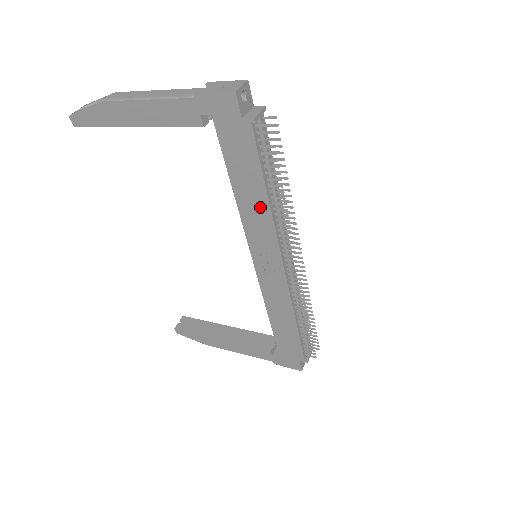
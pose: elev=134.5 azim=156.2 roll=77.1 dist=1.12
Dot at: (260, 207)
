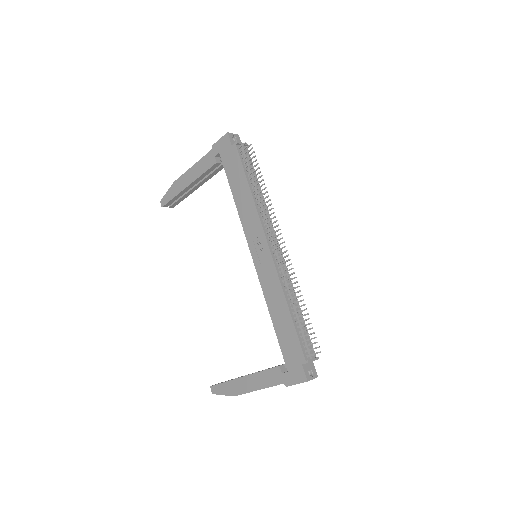
Dot at: (247, 200)
